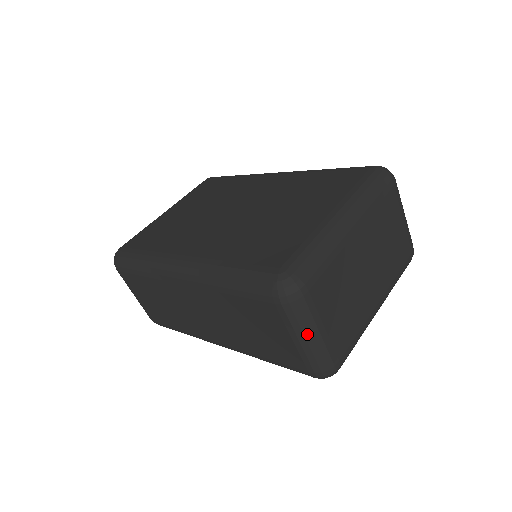
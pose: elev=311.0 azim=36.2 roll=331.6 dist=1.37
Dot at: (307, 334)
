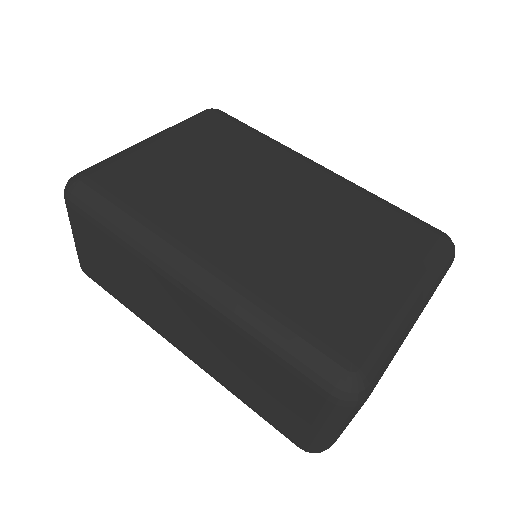
Dot at: (334, 428)
